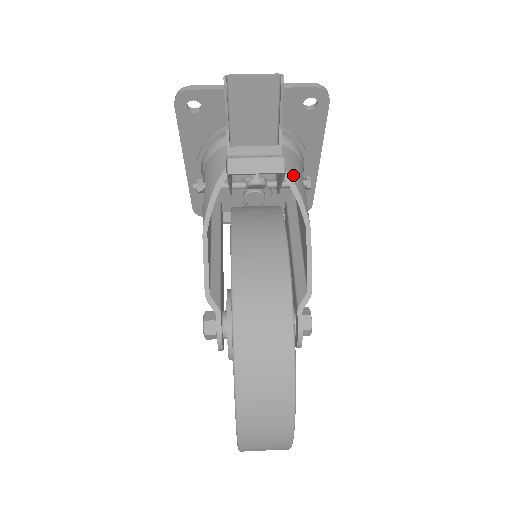
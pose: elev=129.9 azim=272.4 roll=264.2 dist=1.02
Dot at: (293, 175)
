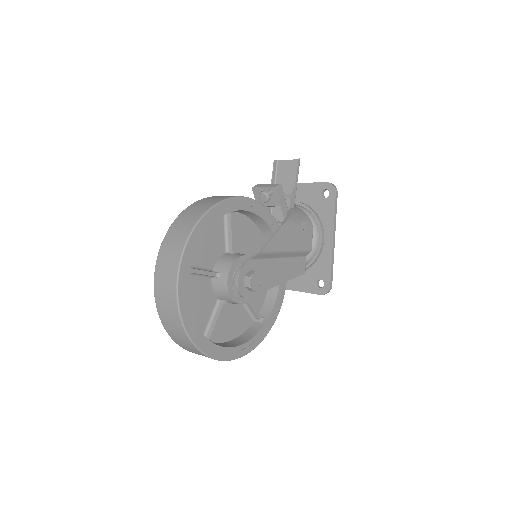
Dot at: (294, 213)
